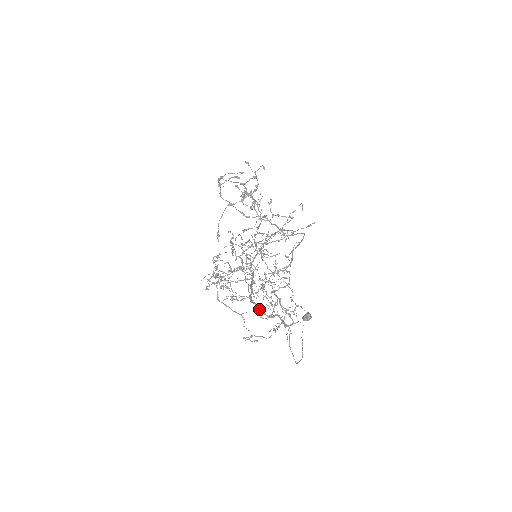
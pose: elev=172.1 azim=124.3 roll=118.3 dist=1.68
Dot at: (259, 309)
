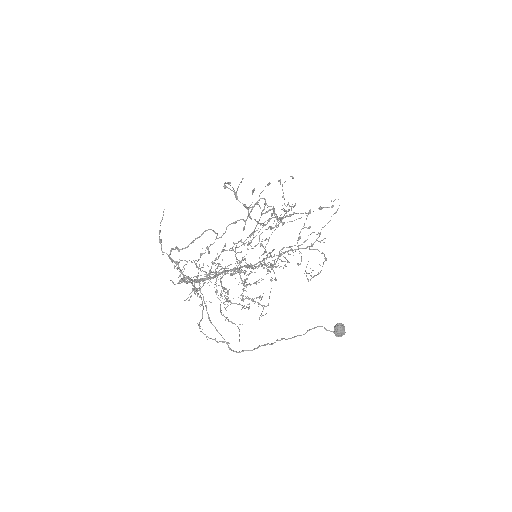
Dot at: occluded
